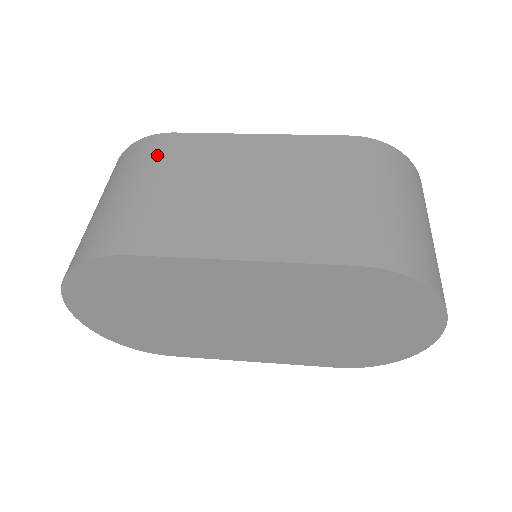
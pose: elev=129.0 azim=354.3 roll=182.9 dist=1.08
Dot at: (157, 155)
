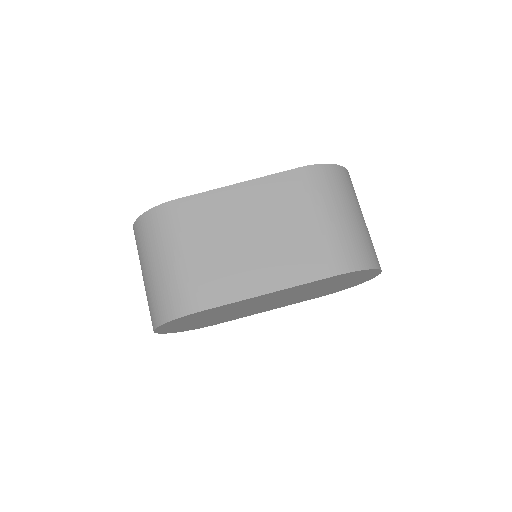
Dot at: (176, 225)
